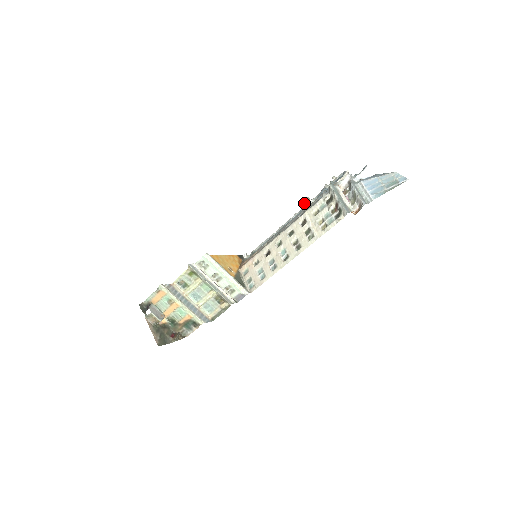
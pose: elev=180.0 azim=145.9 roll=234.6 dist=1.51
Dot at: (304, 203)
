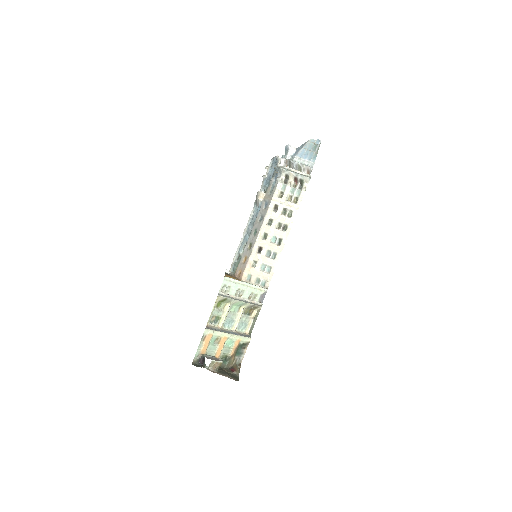
Dot at: (260, 197)
